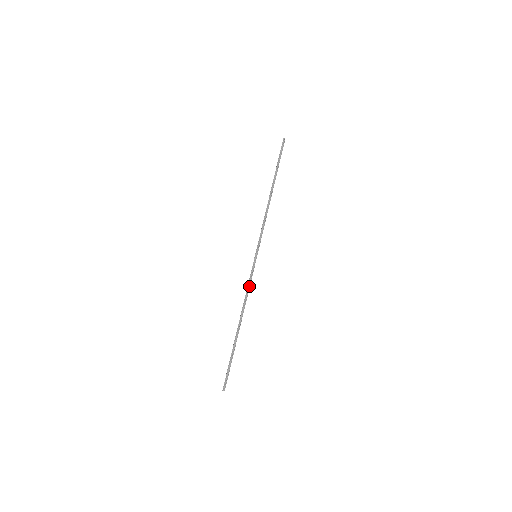
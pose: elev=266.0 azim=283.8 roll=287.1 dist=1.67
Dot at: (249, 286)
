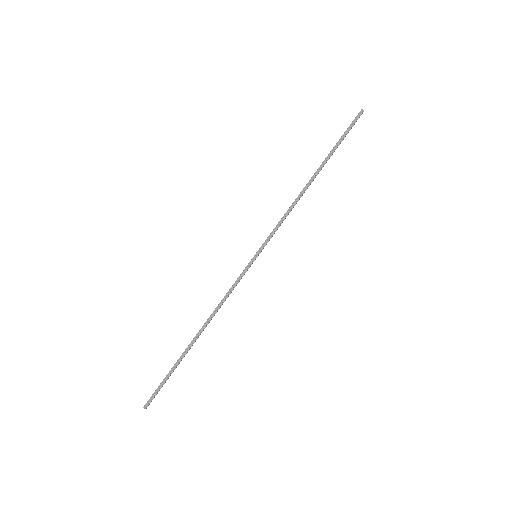
Dot at: (230, 291)
